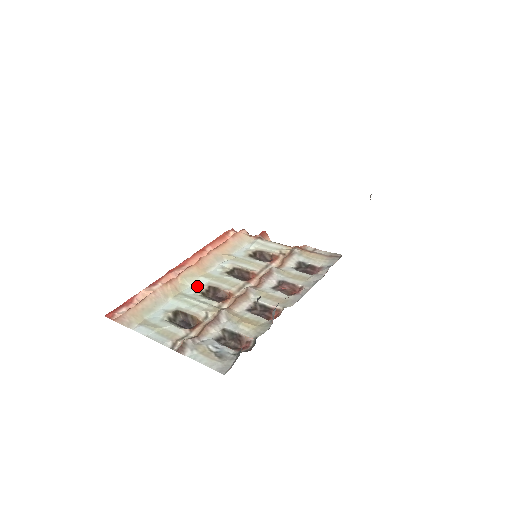
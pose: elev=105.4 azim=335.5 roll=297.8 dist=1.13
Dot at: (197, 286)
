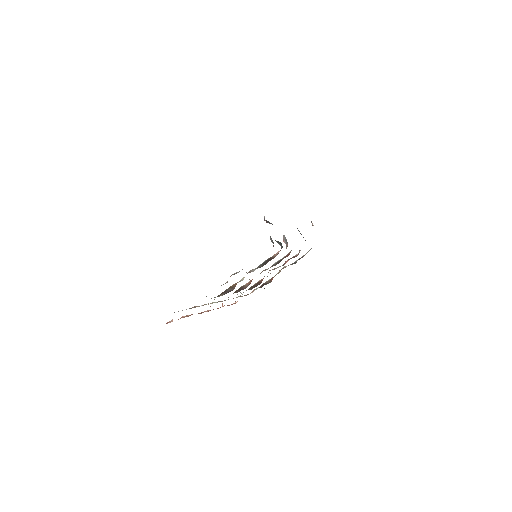
Dot at: occluded
